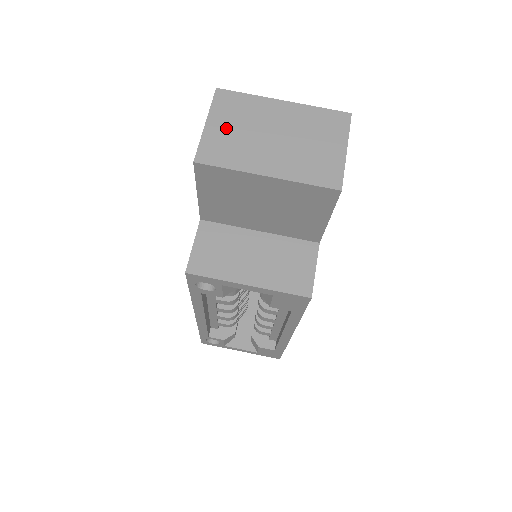
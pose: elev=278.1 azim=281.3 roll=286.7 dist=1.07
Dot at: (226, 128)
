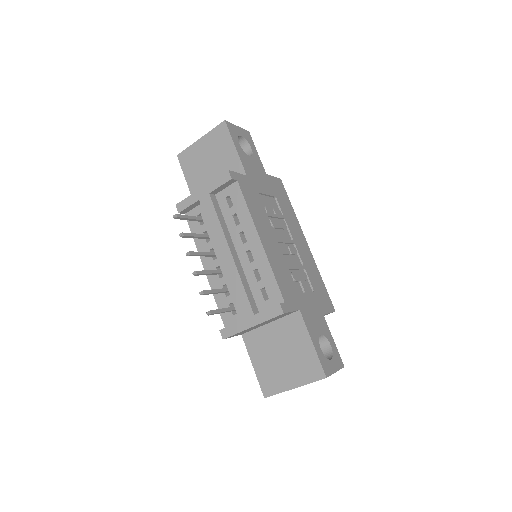
Dot at: occluded
